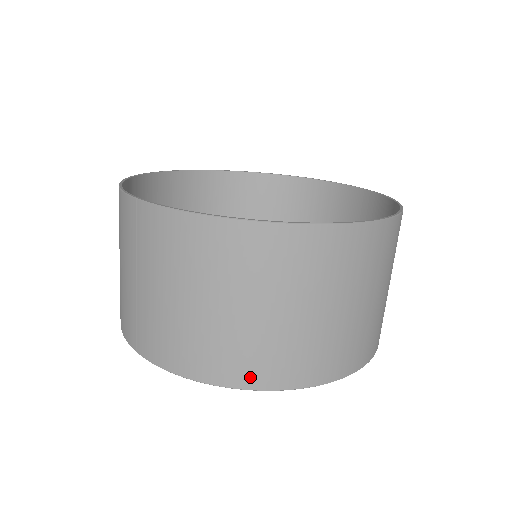
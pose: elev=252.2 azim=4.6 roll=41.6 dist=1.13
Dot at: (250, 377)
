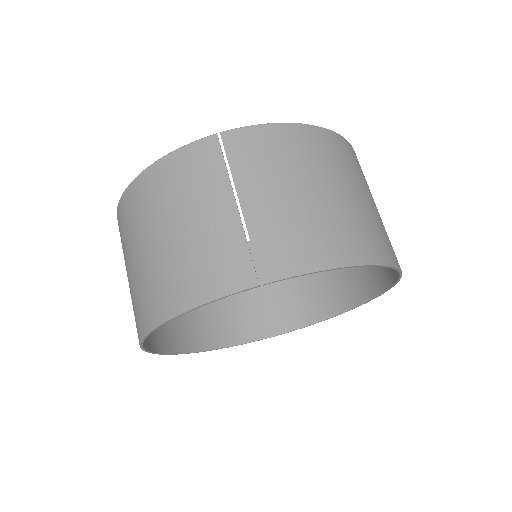
Dot at: (376, 251)
